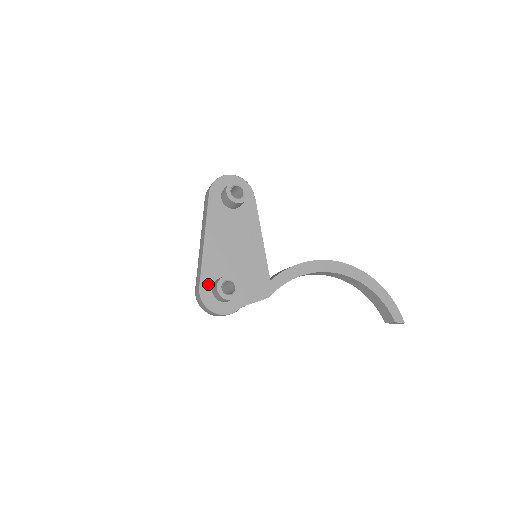
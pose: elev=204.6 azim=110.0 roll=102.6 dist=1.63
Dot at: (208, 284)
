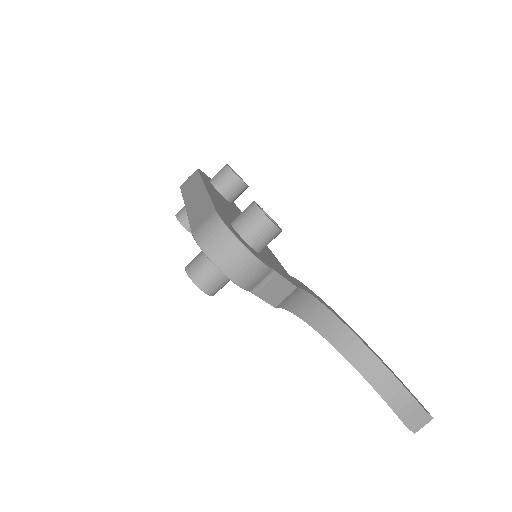
Dot at: (225, 217)
